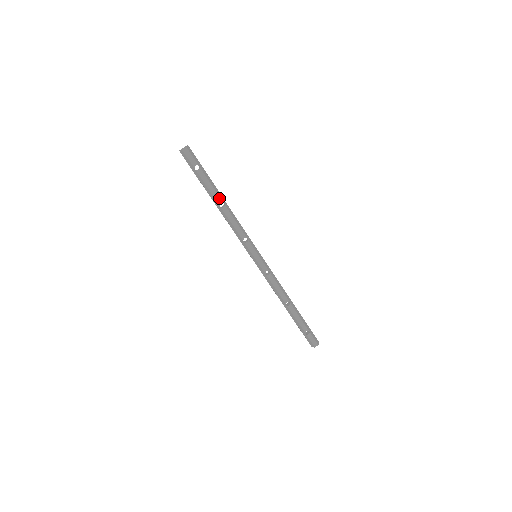
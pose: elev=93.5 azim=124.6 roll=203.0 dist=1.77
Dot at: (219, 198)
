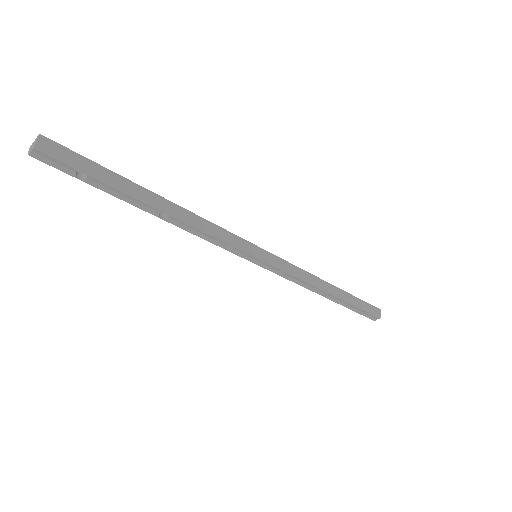
Dot at: (152, 208)
